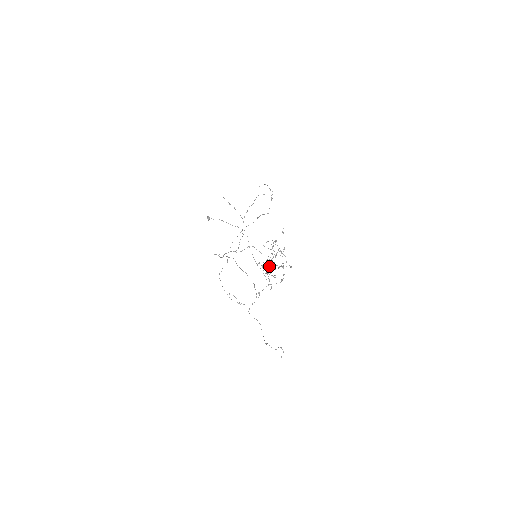
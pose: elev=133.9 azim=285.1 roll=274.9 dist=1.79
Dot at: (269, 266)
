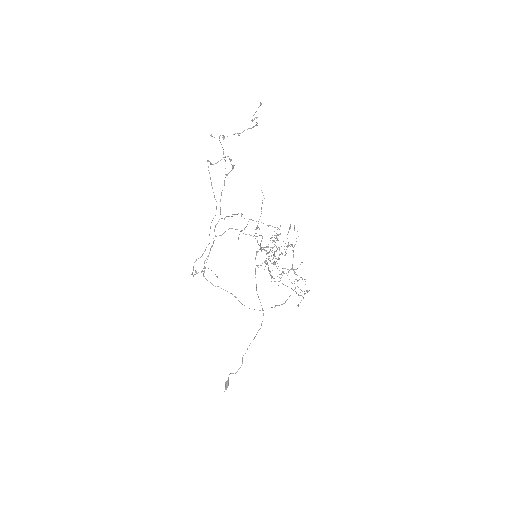
Dot at: occluded
